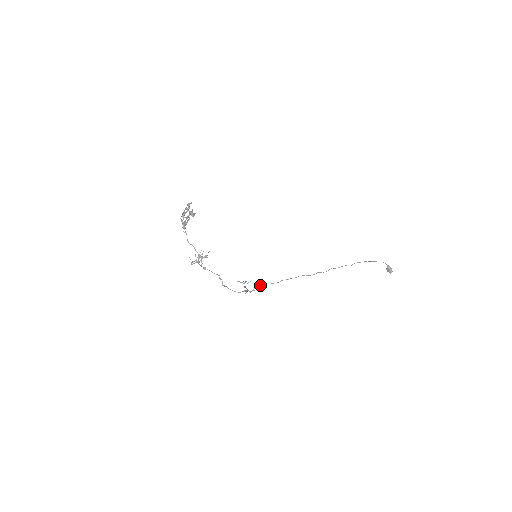
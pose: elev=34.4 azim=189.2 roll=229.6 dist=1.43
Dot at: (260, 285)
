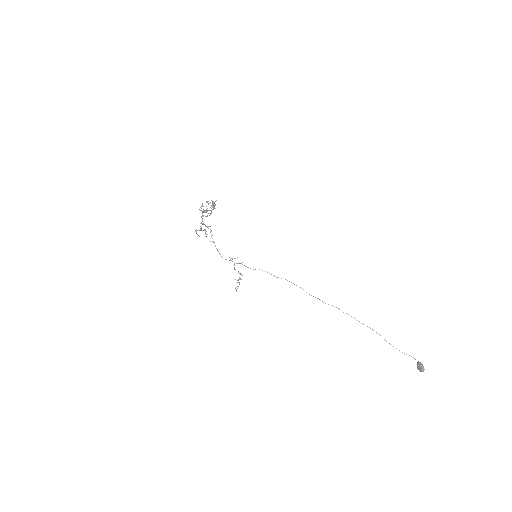
Dot at: occluded
